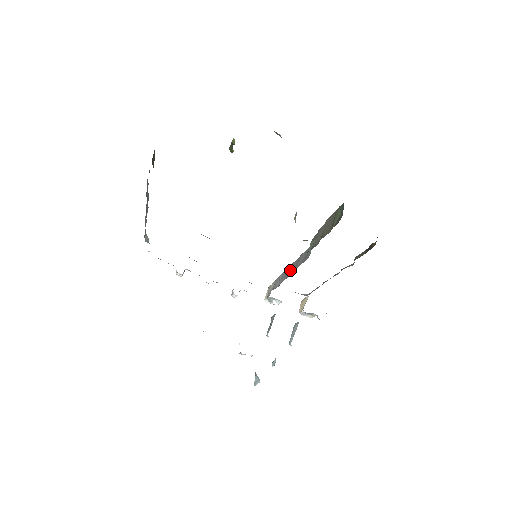
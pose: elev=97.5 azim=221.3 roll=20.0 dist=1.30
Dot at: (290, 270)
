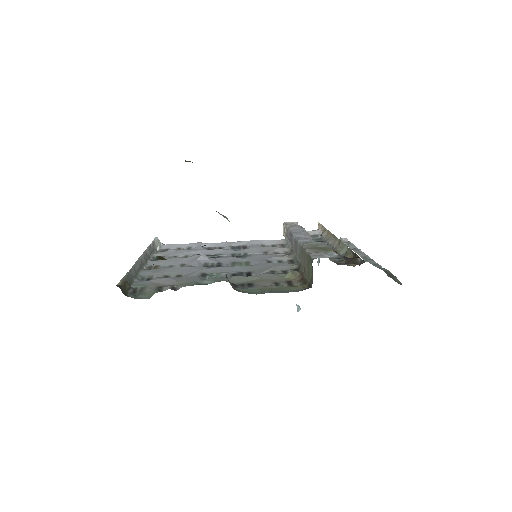
Dot at: (293, 244)
